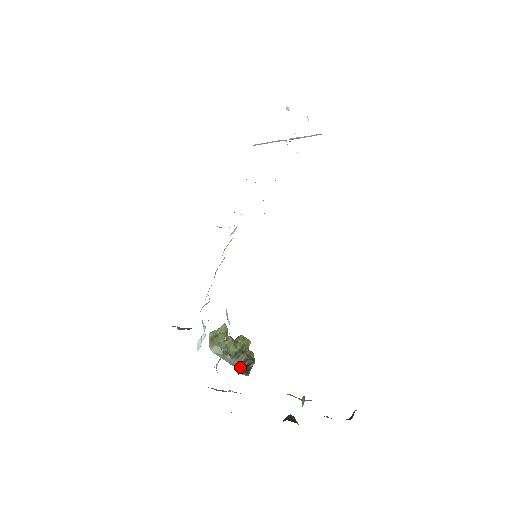
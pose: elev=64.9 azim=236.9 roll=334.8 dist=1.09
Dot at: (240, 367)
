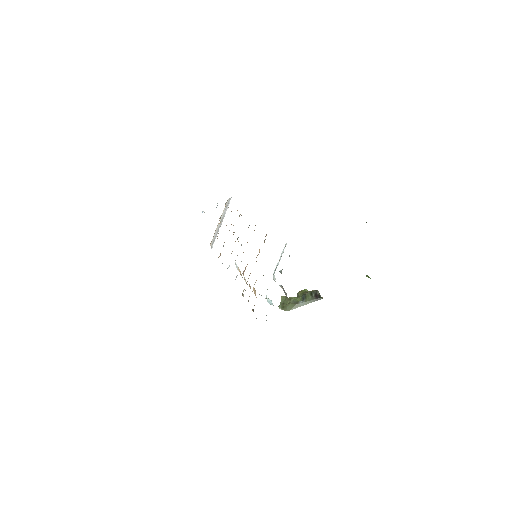
Dot at: (313, 300)
